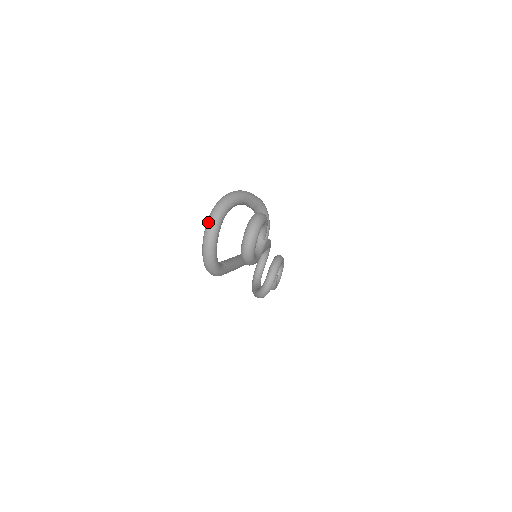
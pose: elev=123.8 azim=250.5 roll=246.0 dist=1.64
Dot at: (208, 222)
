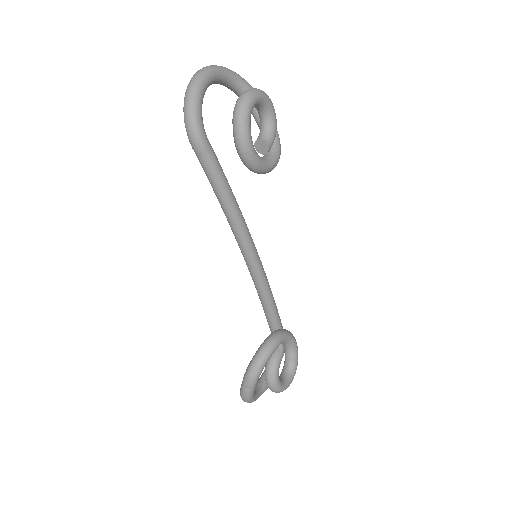
Dot at: occluded
